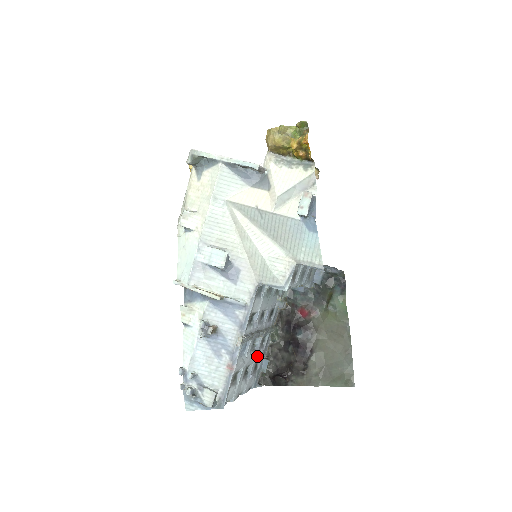
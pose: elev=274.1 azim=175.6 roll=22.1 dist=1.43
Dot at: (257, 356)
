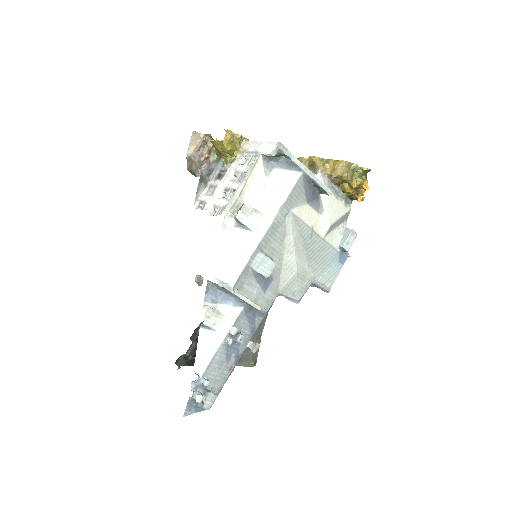
Dot at: occluded
